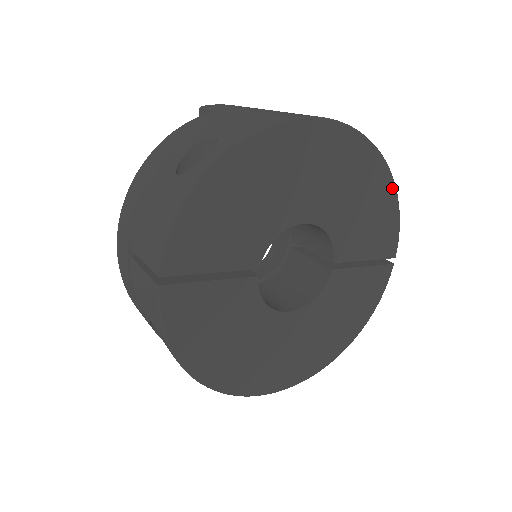
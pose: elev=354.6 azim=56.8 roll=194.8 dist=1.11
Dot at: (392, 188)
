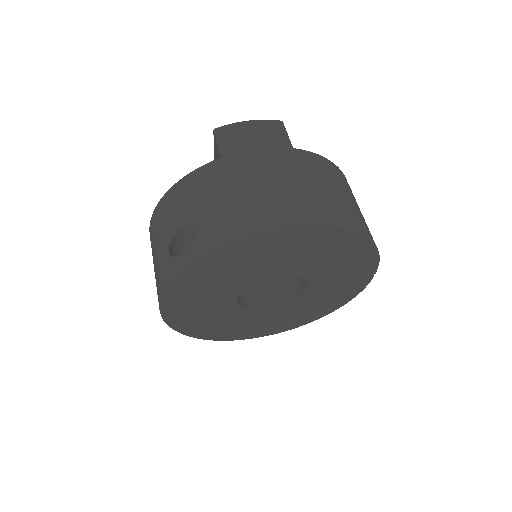
Dot at: (368, 244)
